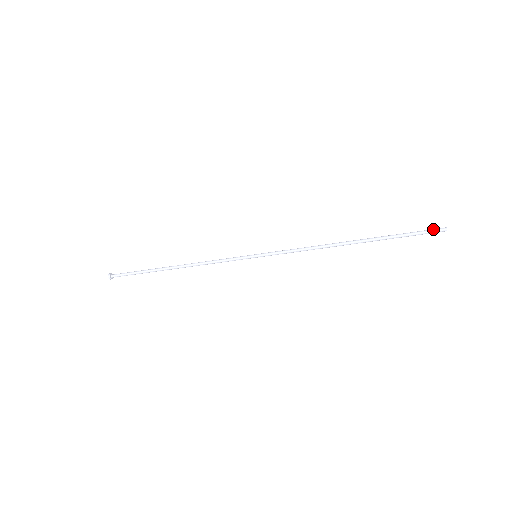
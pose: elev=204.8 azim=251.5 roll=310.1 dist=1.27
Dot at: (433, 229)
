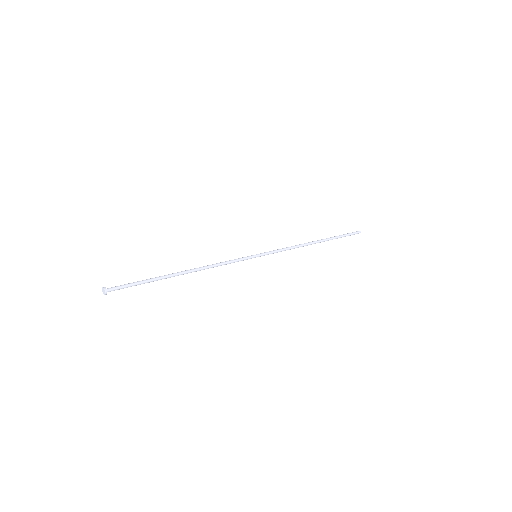
Dot at: occluded
